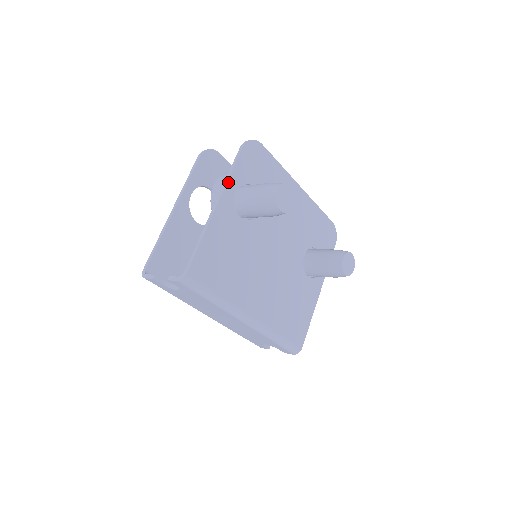
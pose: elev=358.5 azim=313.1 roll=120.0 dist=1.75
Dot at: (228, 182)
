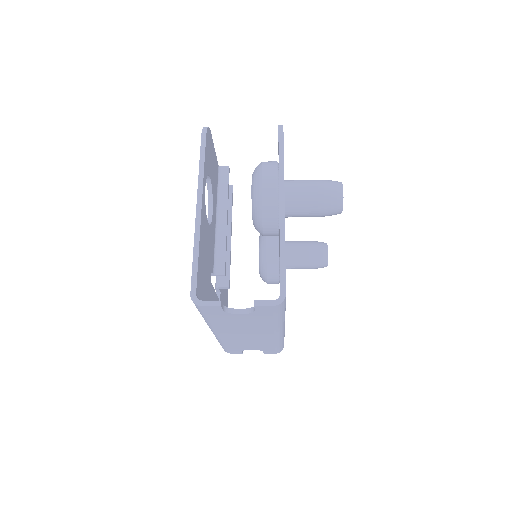
Dot at: occluded
